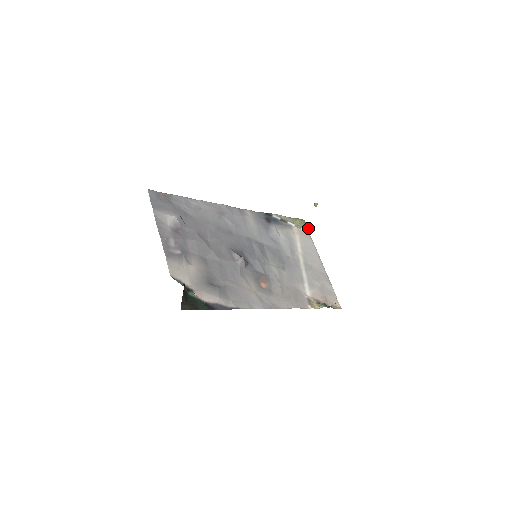
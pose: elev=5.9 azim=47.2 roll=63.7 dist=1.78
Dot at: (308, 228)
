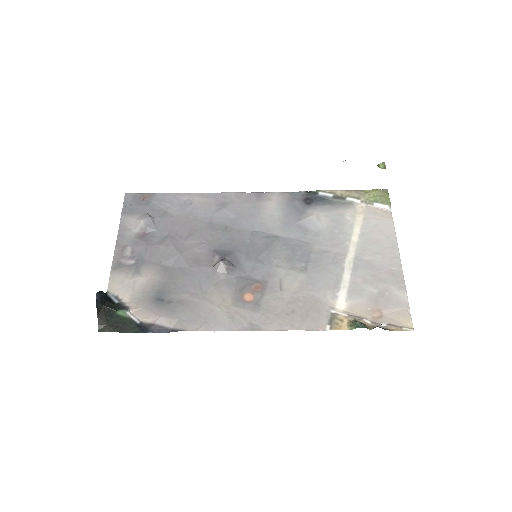
Dot at: (389, 201)
